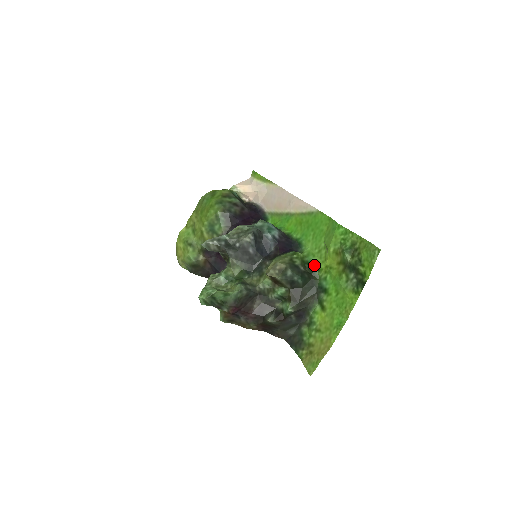
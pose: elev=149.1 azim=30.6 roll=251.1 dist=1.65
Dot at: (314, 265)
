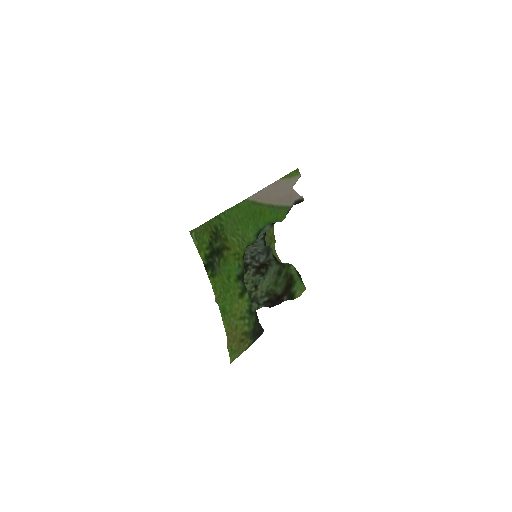
Dot at: (243, 254)
